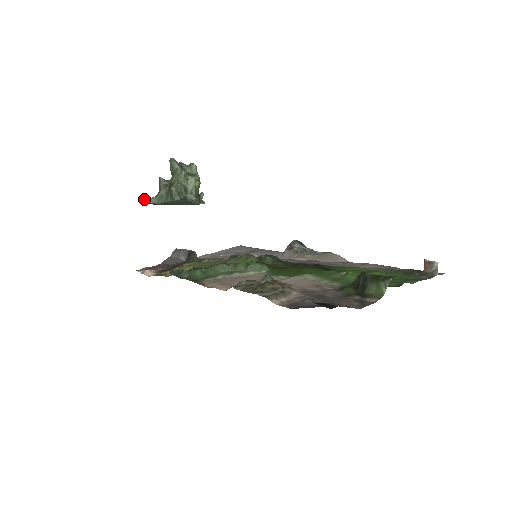
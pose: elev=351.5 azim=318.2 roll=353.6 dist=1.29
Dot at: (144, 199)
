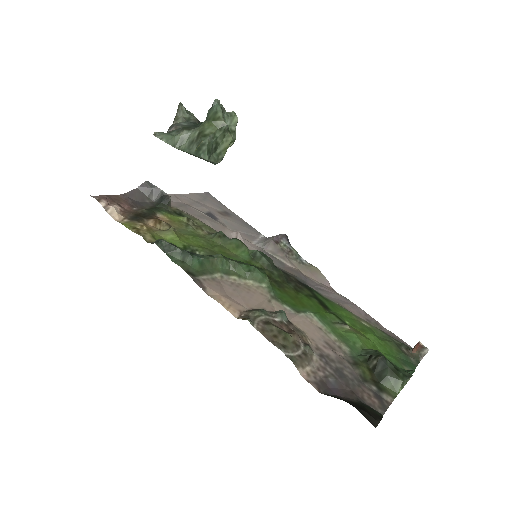
Dot at: (159, 134)
